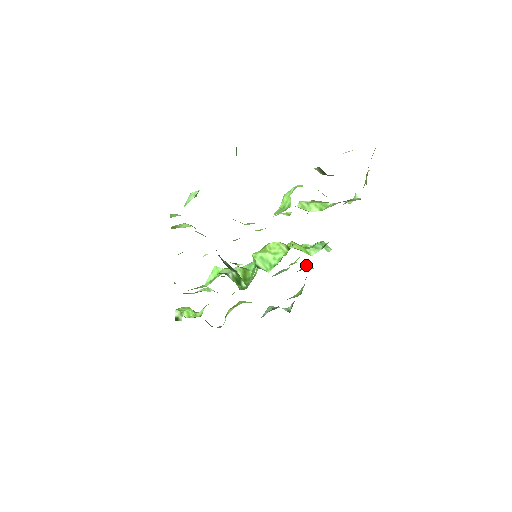
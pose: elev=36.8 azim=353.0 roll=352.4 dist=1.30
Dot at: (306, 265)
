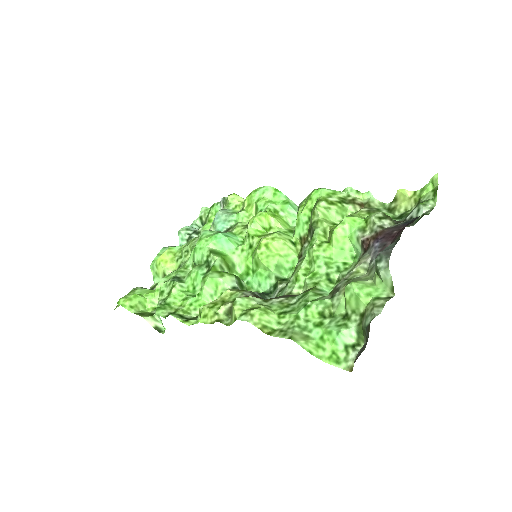
Dot at: (233, 195)
